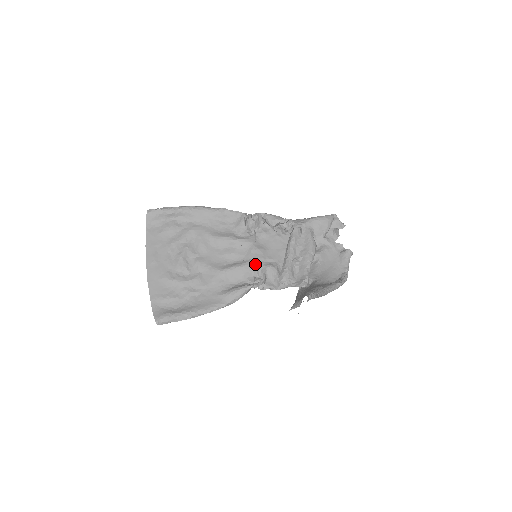
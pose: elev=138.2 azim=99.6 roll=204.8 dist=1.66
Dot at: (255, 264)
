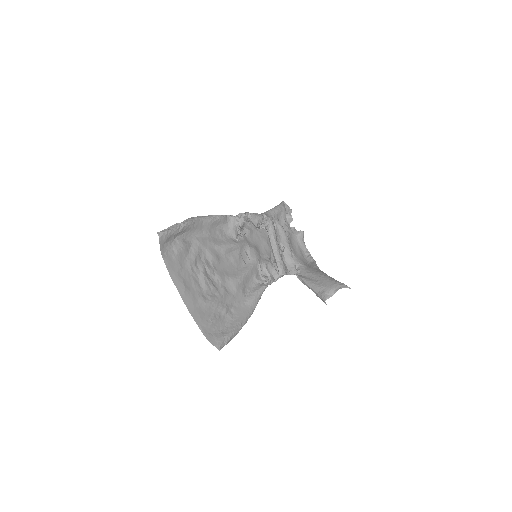
Dot at: (258, 264)
